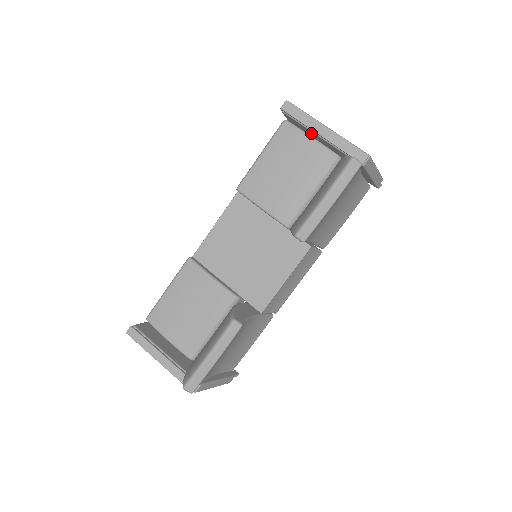
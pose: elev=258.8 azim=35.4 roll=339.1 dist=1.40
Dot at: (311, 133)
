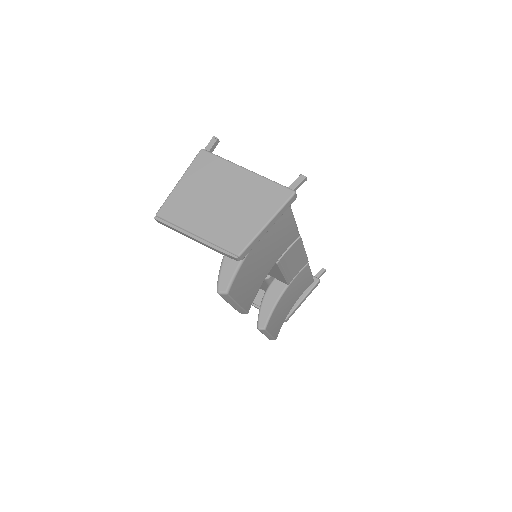
Dot at: occluded
